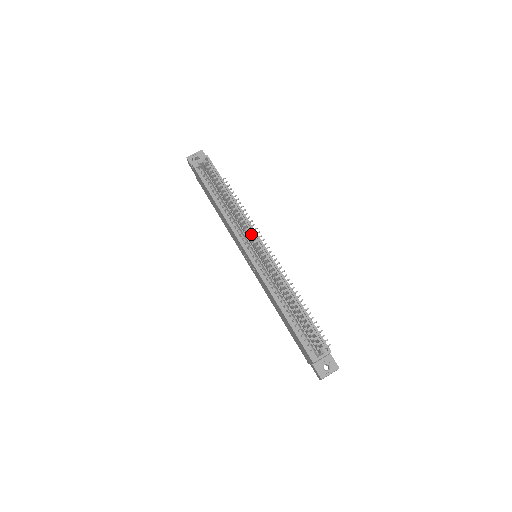
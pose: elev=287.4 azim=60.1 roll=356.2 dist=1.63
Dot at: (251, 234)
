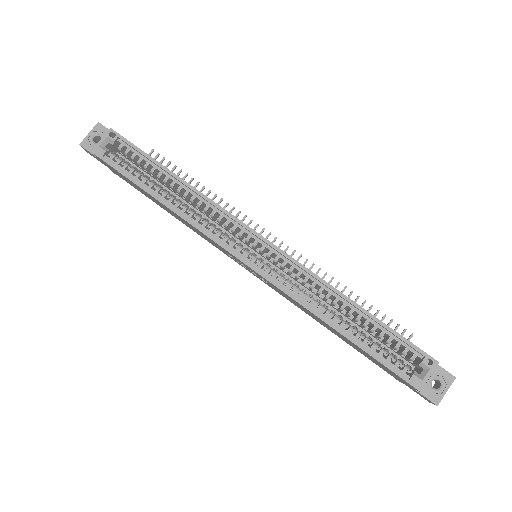
Dot at: (236, 228)
